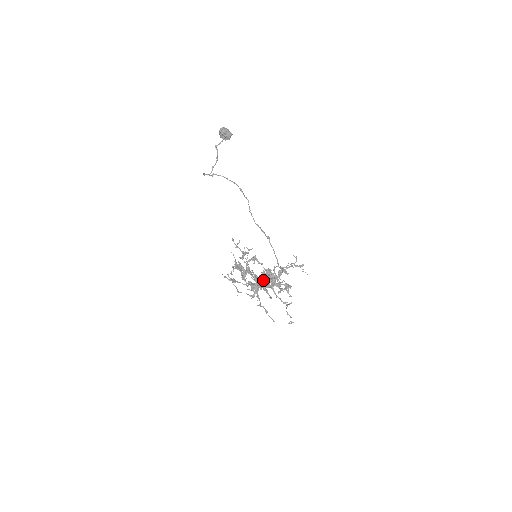
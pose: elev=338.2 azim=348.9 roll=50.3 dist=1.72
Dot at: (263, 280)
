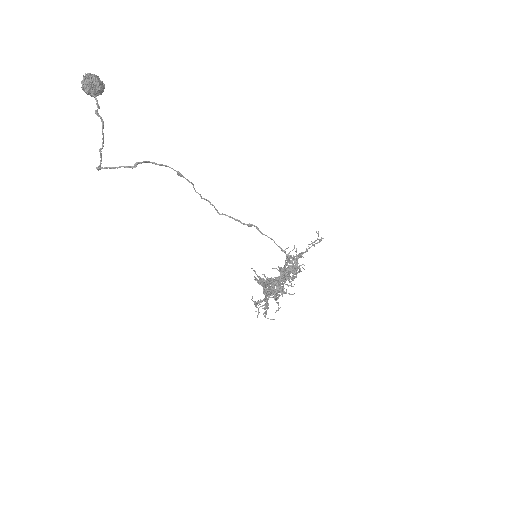
Dot at: occluded
